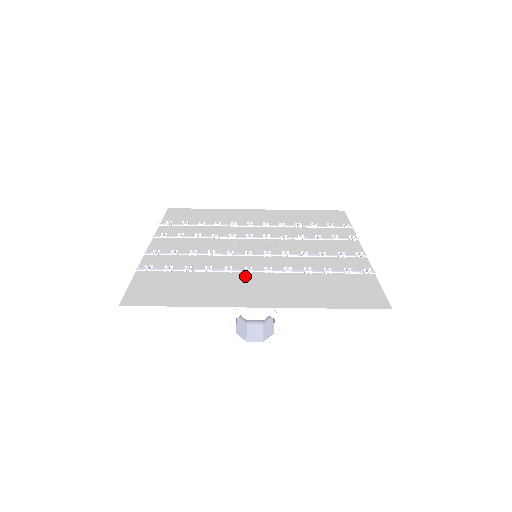
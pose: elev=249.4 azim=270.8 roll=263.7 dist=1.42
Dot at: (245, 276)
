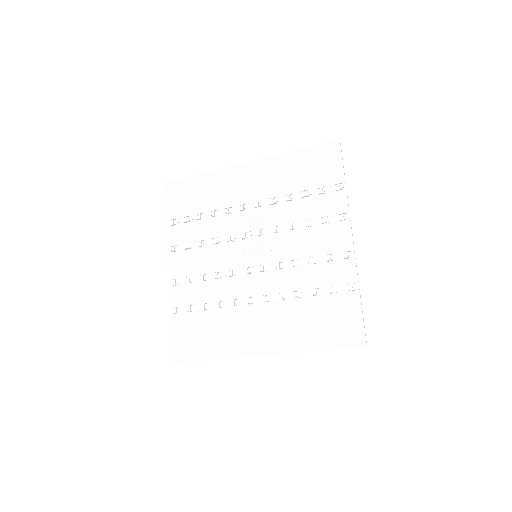
Dot at: (248, 309)
